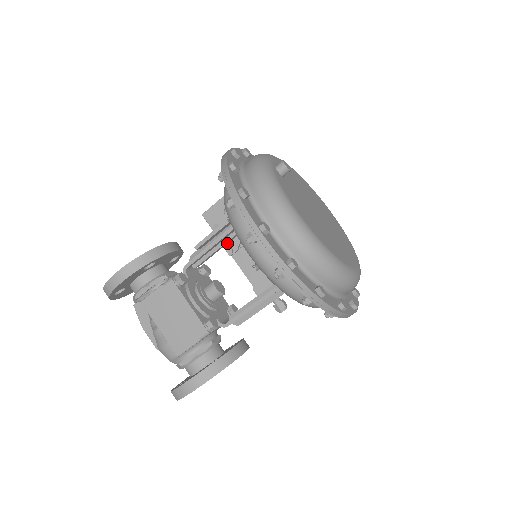
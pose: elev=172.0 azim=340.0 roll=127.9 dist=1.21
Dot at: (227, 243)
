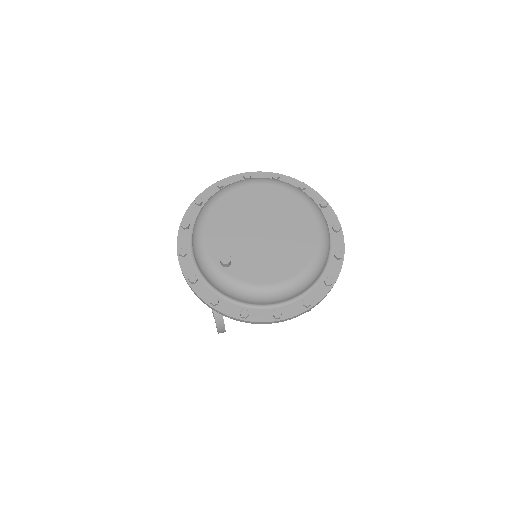
Dot at: occluded
